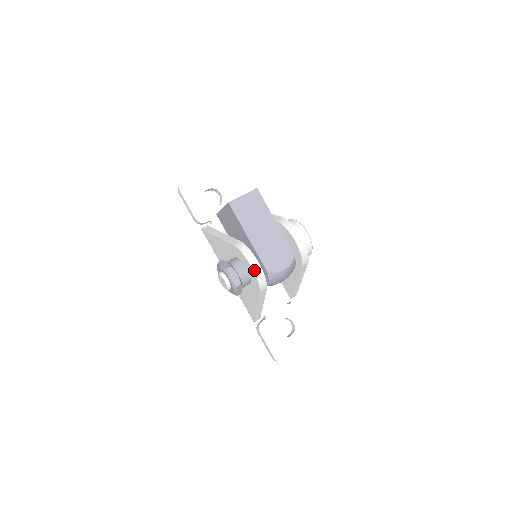
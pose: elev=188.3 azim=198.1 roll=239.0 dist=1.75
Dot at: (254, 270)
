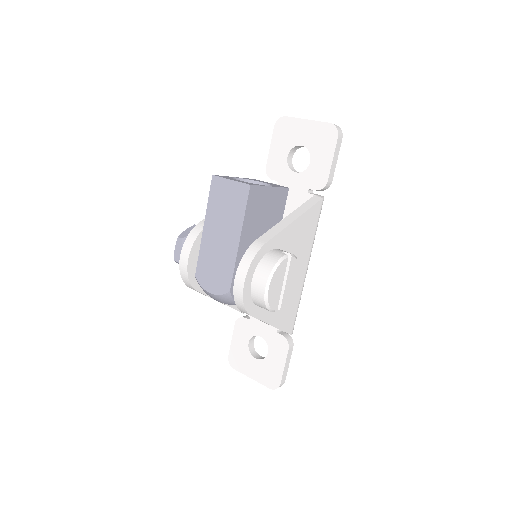
Dot at: (180, 262)
